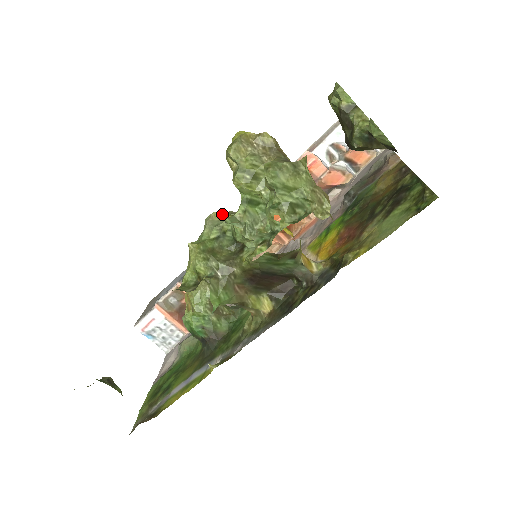
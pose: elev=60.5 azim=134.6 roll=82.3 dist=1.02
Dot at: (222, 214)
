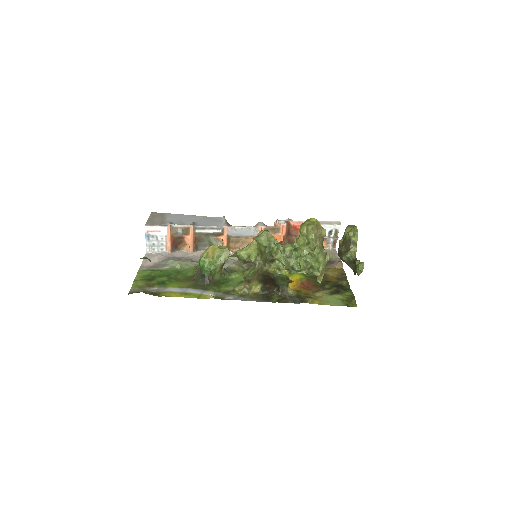
Dot at: (274, 237)
